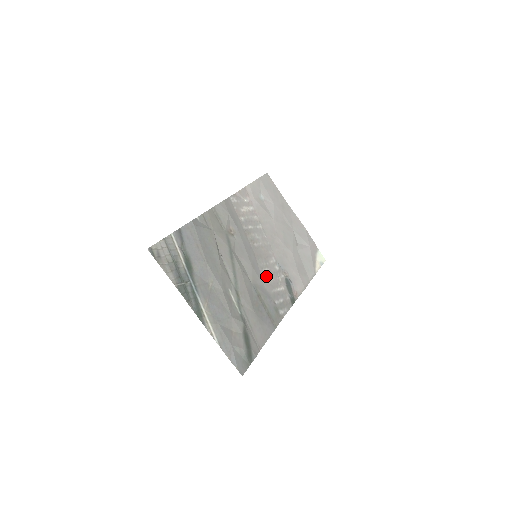
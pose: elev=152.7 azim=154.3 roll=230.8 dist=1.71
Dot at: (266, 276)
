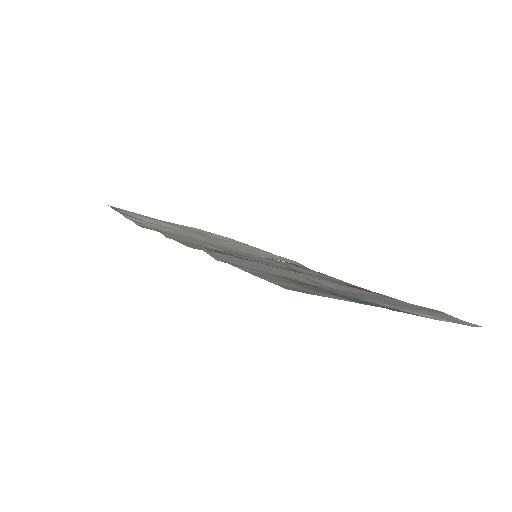
Dot at: occluded
